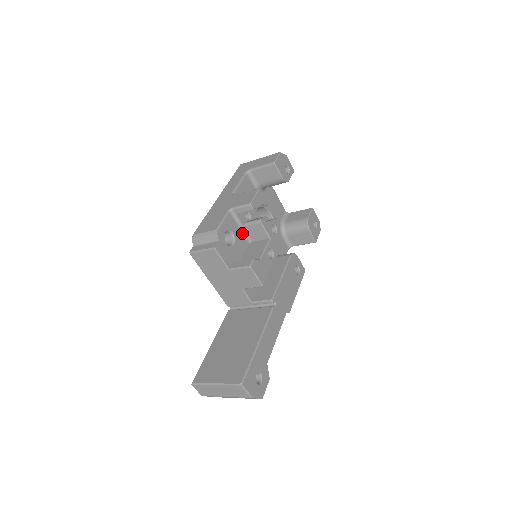
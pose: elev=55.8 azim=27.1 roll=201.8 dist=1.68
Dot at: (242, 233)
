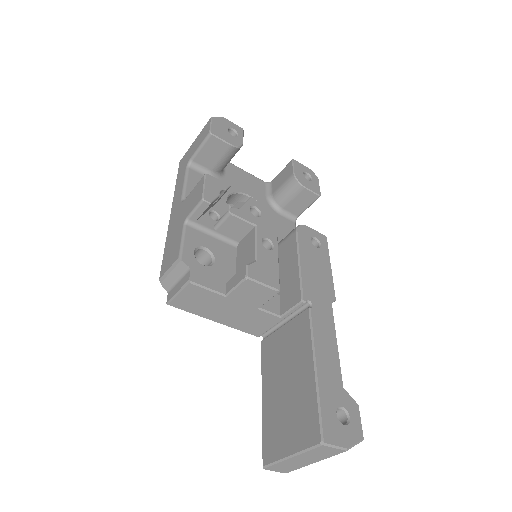
Dot at: (219, 240)
